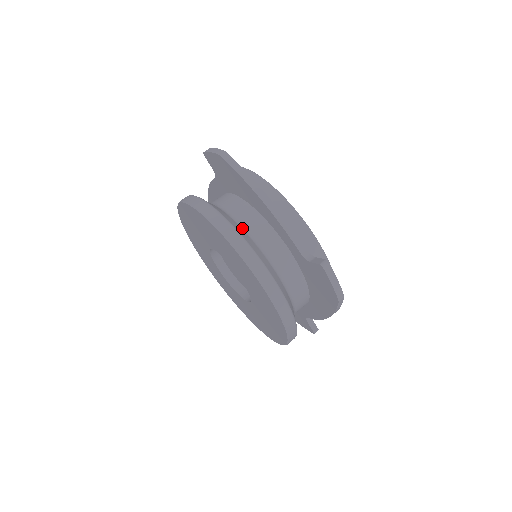
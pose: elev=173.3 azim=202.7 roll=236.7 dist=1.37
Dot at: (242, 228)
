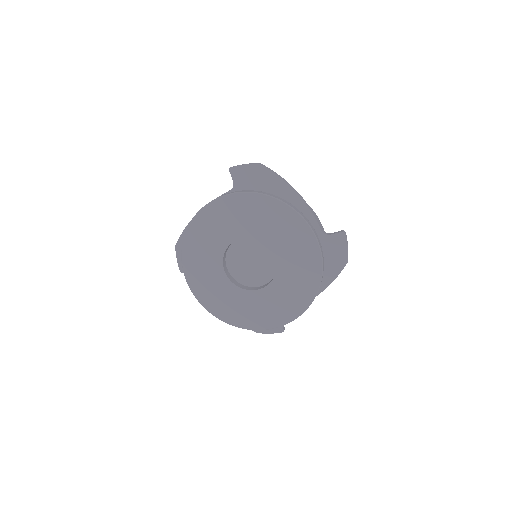
Dot at: occluded
